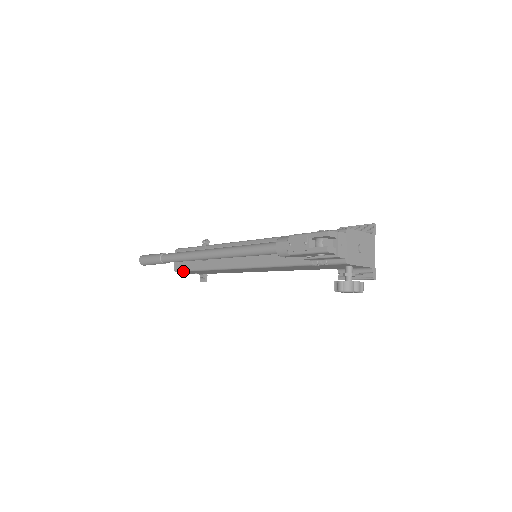
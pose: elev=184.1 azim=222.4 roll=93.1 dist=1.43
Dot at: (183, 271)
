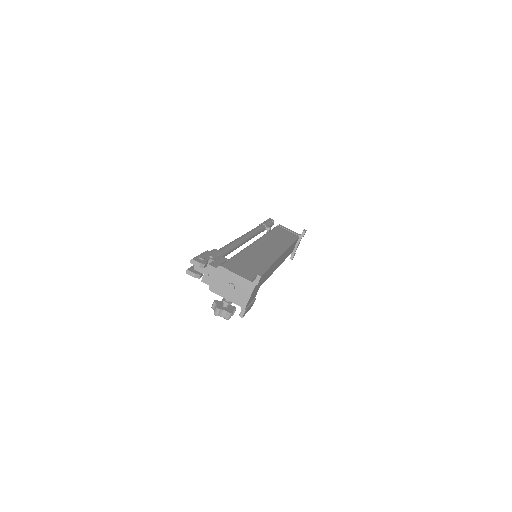
Dot at: occluded
